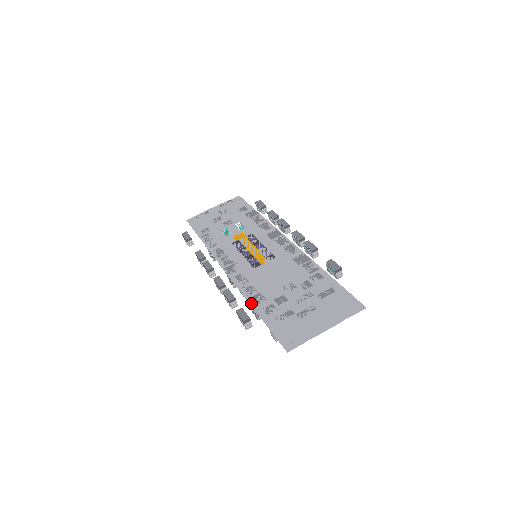
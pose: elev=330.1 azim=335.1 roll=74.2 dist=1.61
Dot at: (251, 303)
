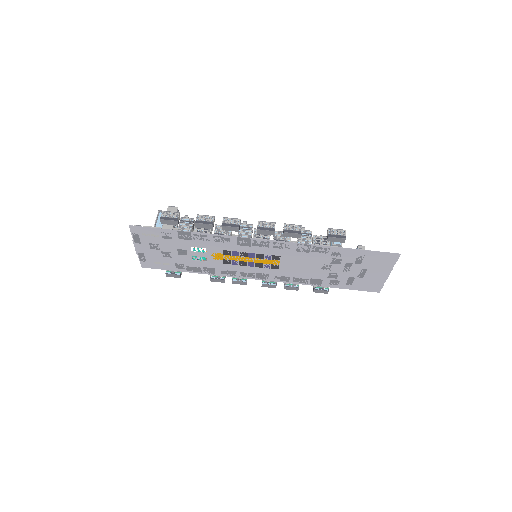
Dot at: occluded
